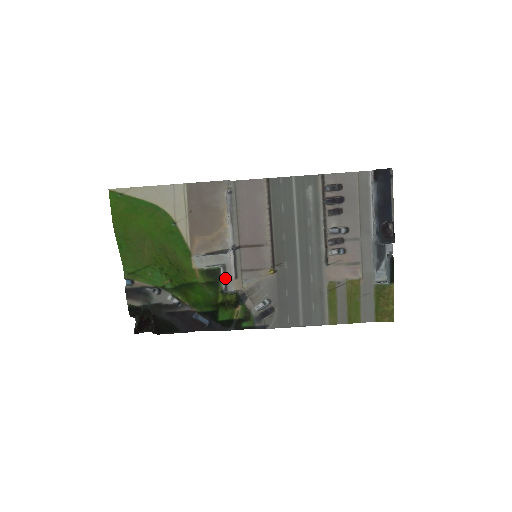
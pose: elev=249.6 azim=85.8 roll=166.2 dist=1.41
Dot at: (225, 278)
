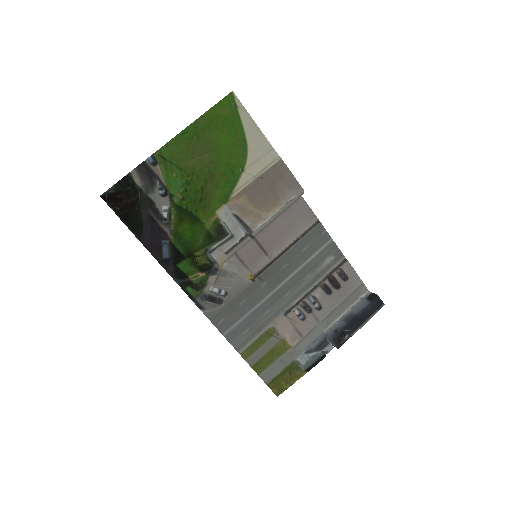
Dot at: (220, 244)
